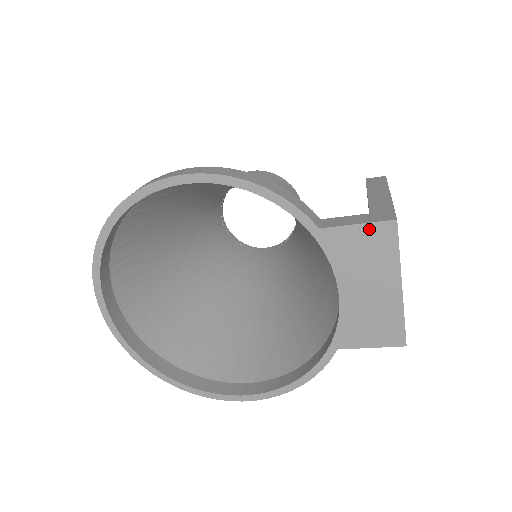
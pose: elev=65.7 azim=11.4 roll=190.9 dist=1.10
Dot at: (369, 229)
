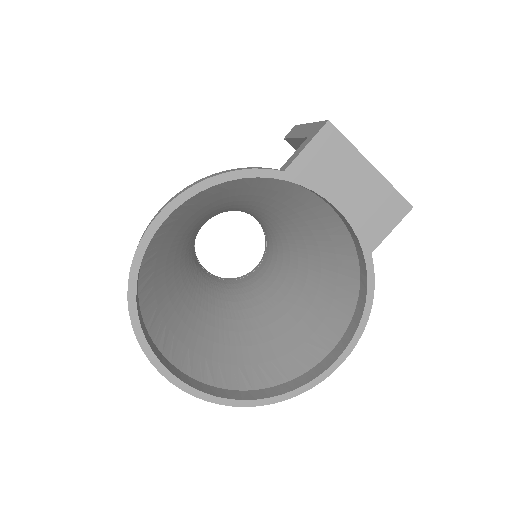
Dot at: (317, 143)
